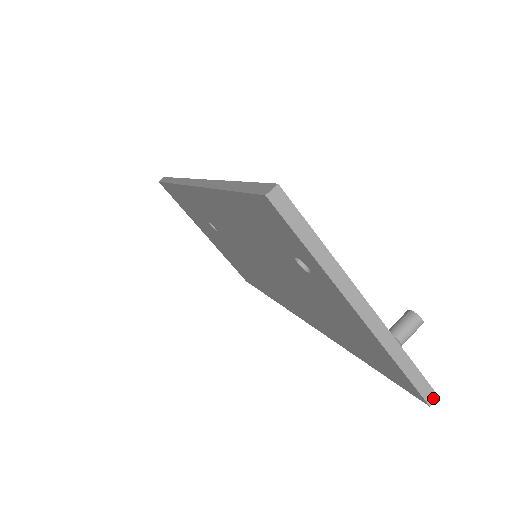
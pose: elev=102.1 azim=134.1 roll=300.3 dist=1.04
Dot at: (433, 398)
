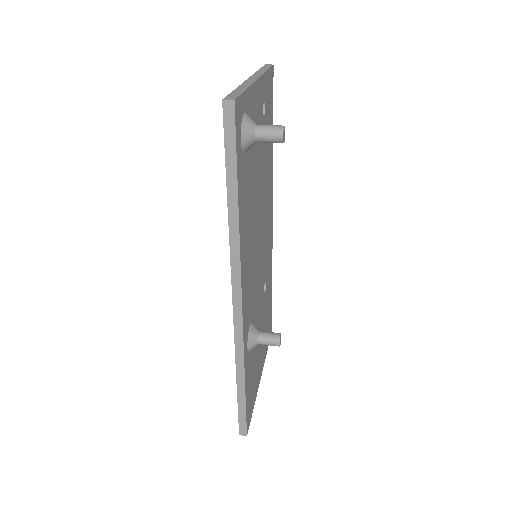
Dot at: (230, 99)
